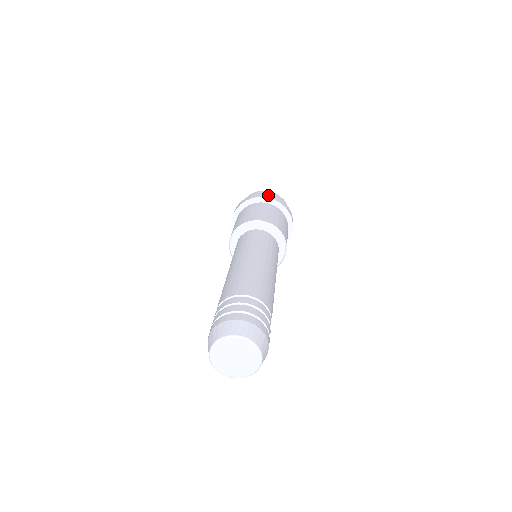
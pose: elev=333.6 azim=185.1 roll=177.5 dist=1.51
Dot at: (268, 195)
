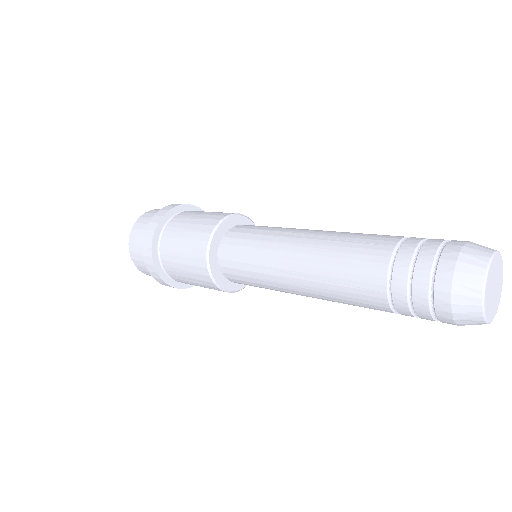
Dot at: occluded
